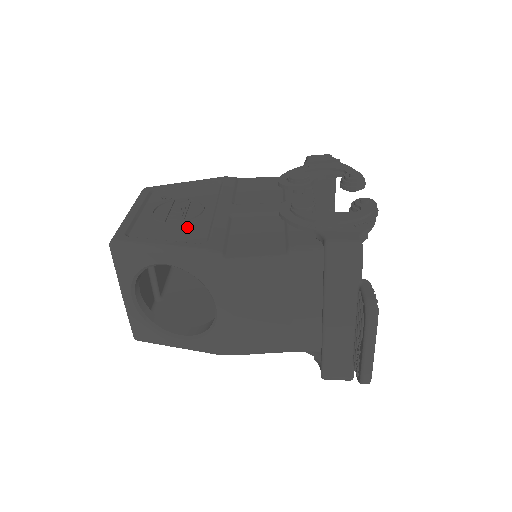
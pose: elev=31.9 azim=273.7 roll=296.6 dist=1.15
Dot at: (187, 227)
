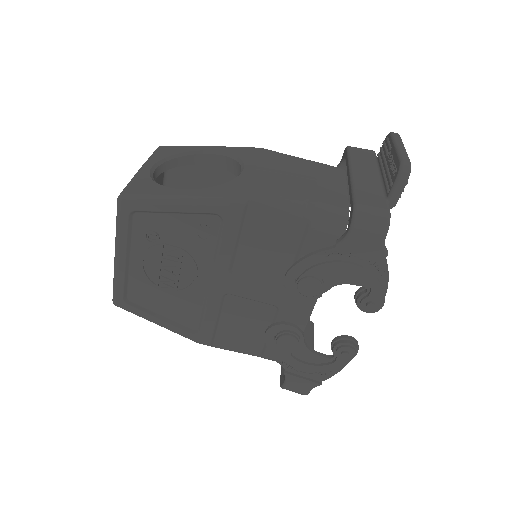
Dot at: occluded
